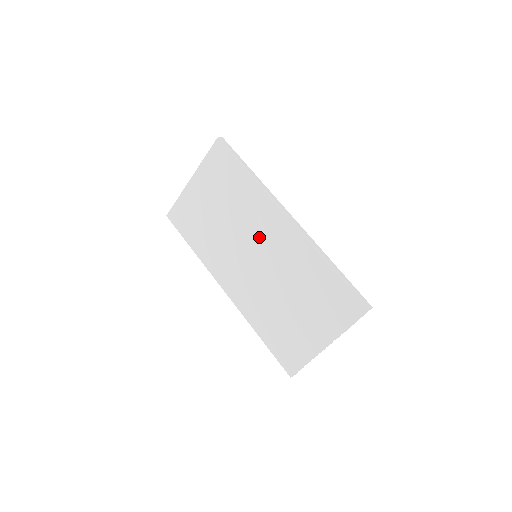
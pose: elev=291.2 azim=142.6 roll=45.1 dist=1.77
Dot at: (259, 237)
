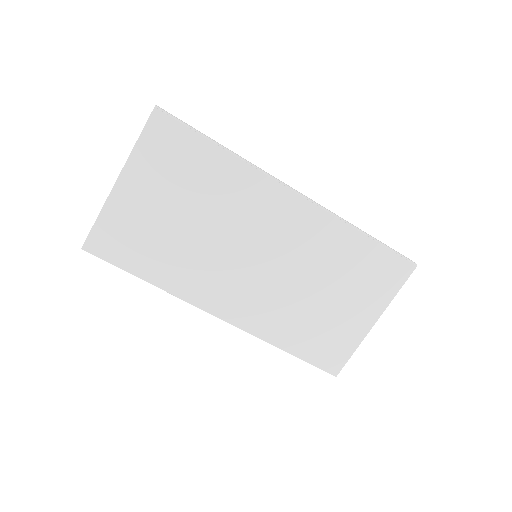
Dot at: (259, 230)
